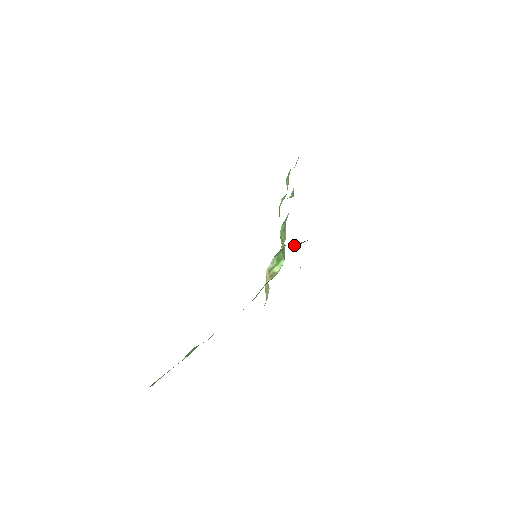
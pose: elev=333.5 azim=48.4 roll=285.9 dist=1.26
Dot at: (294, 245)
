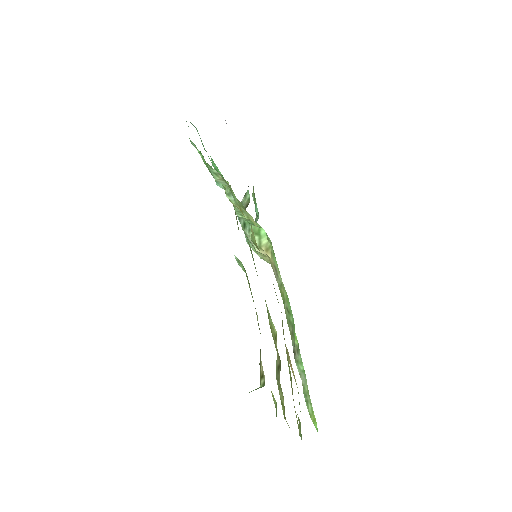
Dot at: (245, 207)
